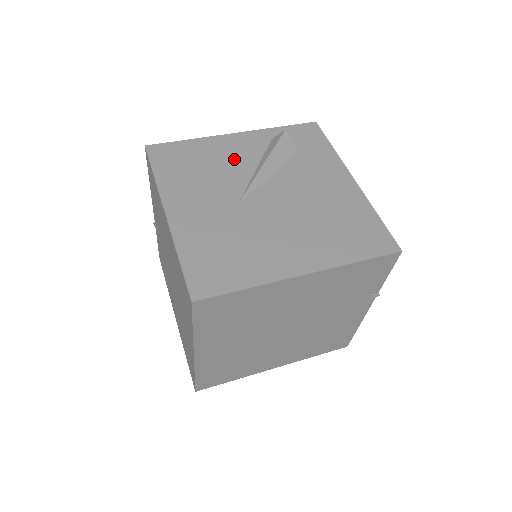
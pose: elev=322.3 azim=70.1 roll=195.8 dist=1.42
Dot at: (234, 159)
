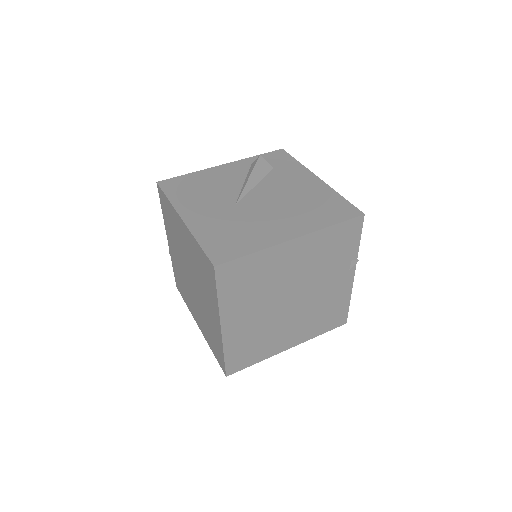
Dot at: (226, 180)
